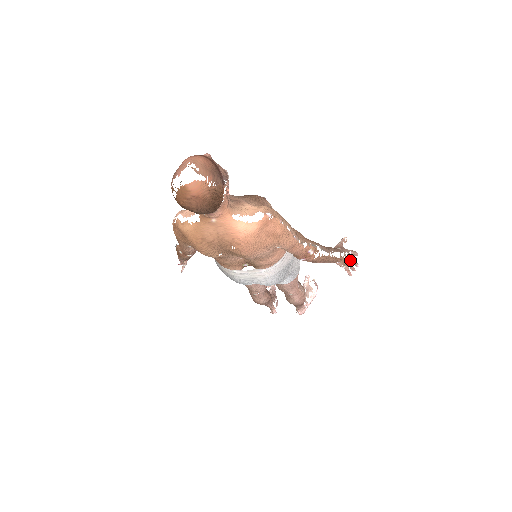
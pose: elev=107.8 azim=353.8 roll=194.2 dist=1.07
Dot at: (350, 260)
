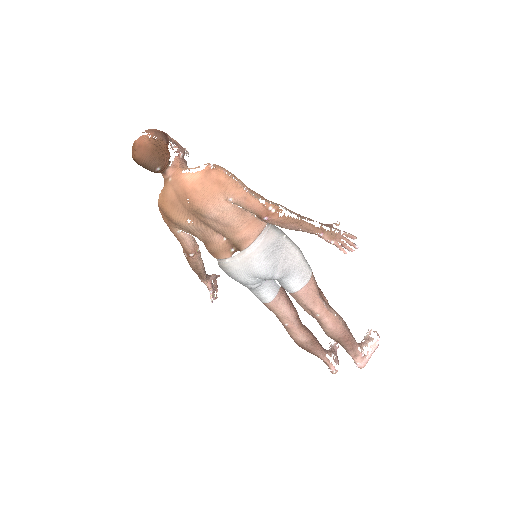
Dot at: (342, 238)
